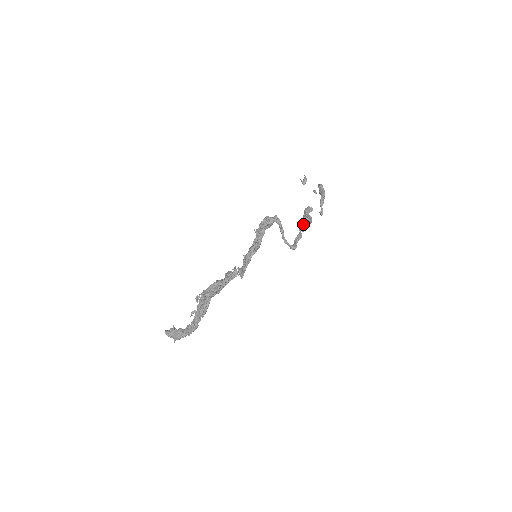
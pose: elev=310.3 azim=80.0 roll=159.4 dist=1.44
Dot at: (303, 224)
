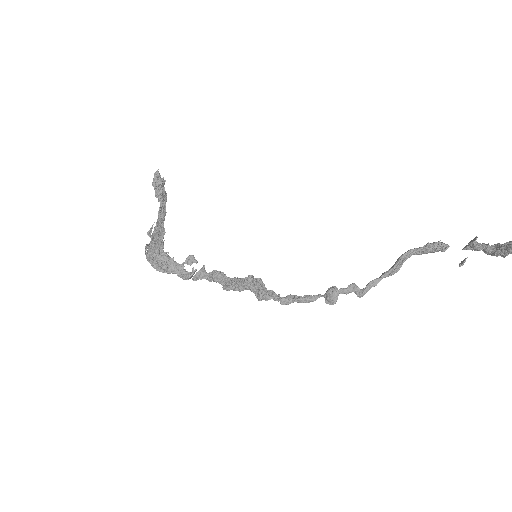
Dot at: (328, 301)
